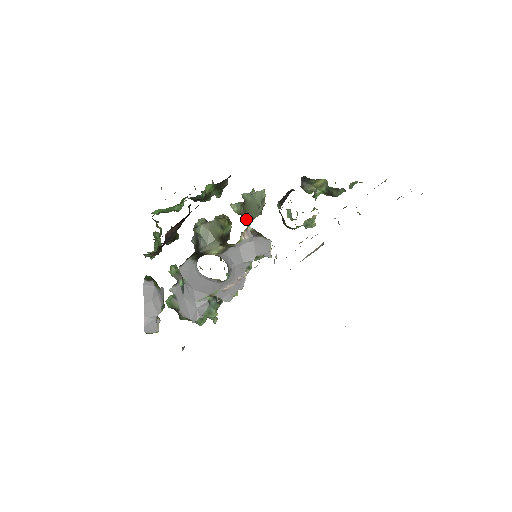
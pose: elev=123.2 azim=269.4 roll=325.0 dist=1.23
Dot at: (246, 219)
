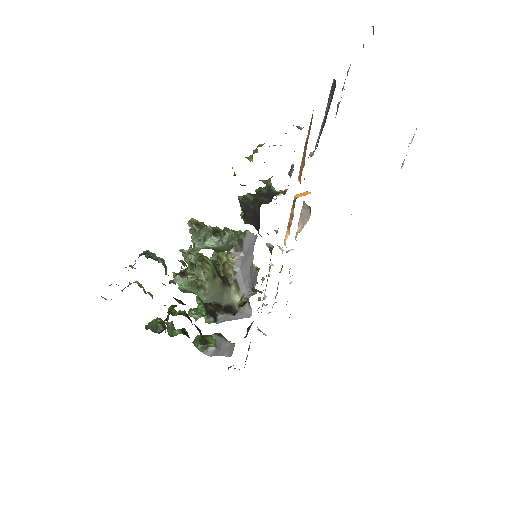
Dot at: occluded
